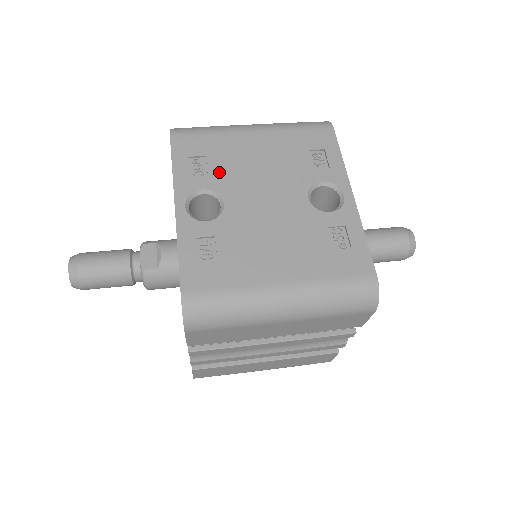
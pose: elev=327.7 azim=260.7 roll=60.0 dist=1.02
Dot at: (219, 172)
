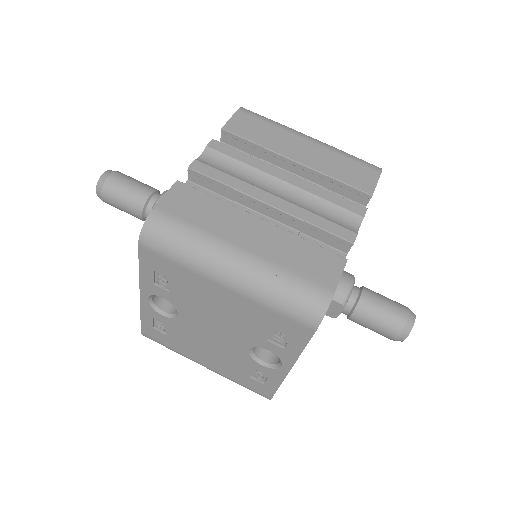
Dot at: (179, 296)
